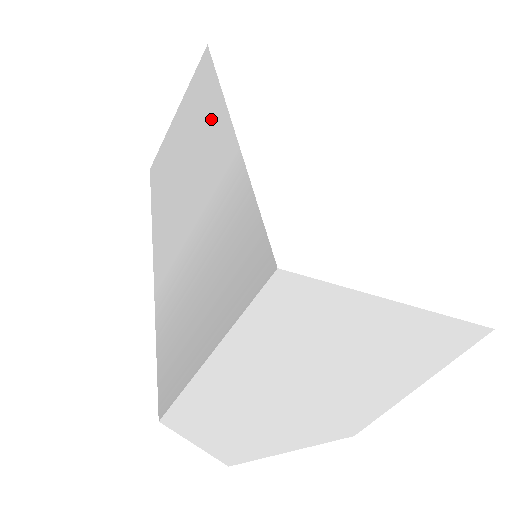
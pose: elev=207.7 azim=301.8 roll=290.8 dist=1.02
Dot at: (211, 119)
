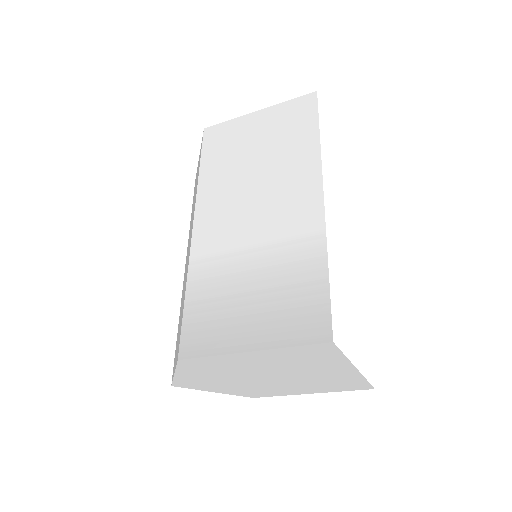
Dot at: (302, 171)
